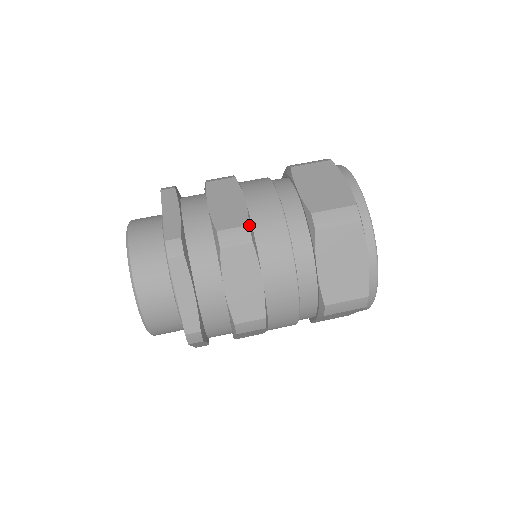
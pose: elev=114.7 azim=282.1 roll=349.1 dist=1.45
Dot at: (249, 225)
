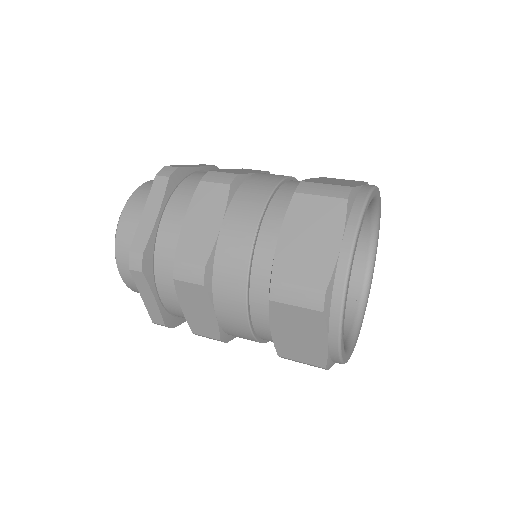
Dot at: (238, 175)
